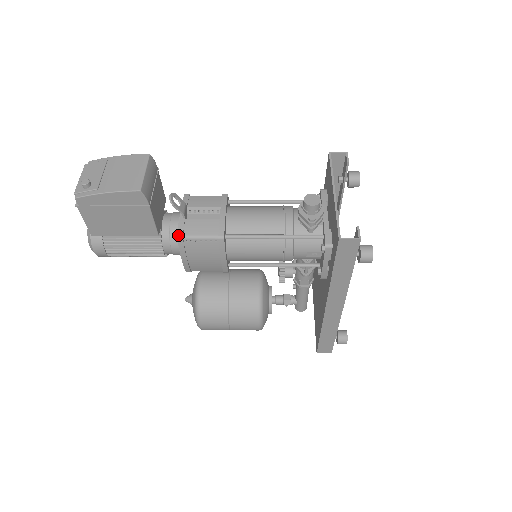
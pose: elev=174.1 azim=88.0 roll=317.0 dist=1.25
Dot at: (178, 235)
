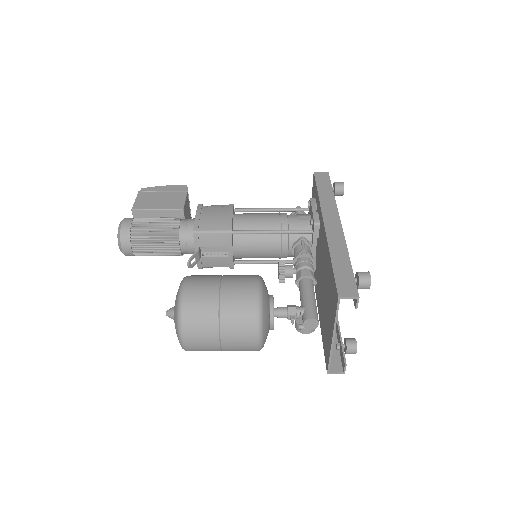
Dot at: (199, 205)
